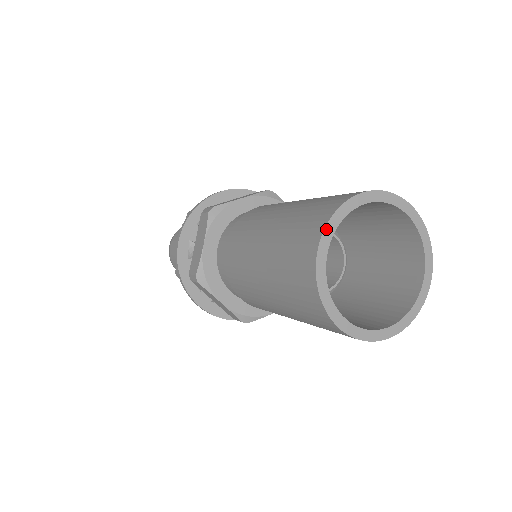
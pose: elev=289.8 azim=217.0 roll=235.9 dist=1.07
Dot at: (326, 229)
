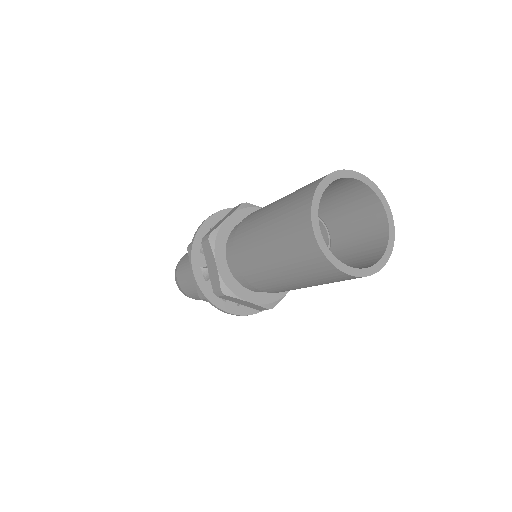
Dot at: (312, 214)
